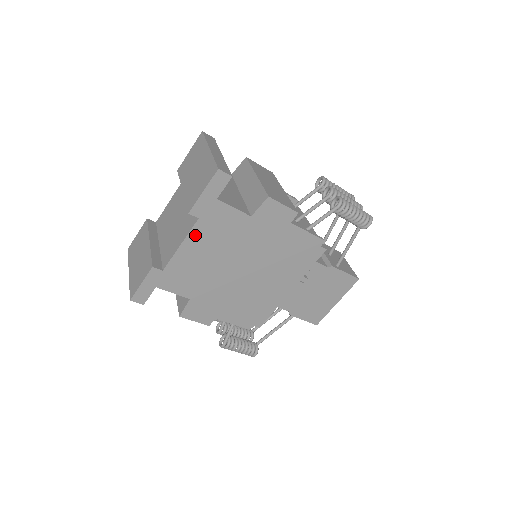
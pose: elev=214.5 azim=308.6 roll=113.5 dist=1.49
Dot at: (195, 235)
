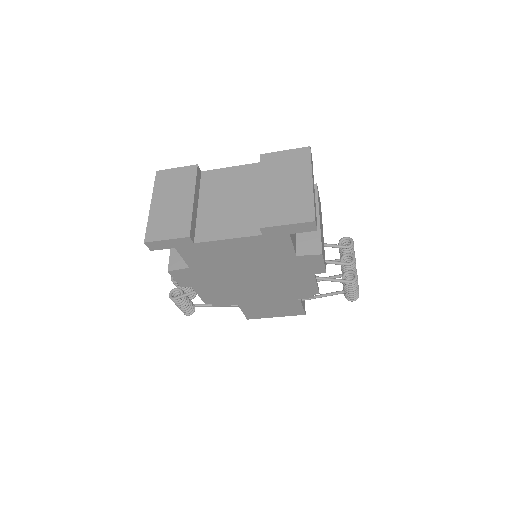
Dot at: (246, 241)
